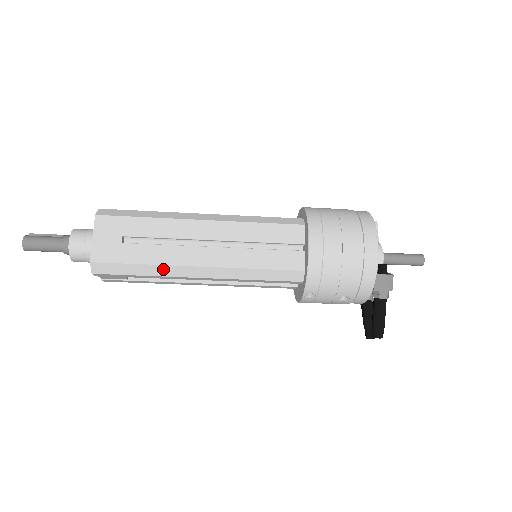
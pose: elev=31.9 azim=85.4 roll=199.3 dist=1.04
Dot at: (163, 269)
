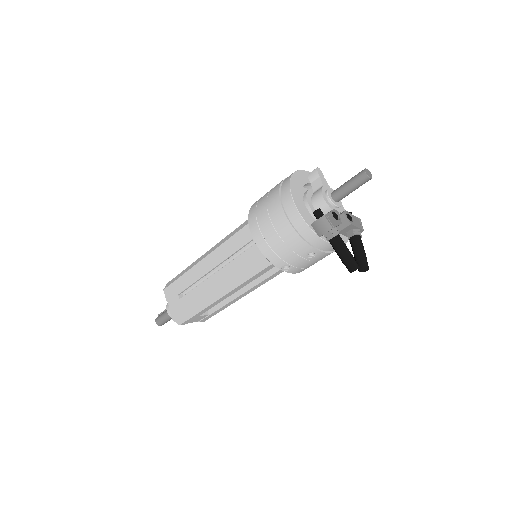
Dot at: (203, 303)
